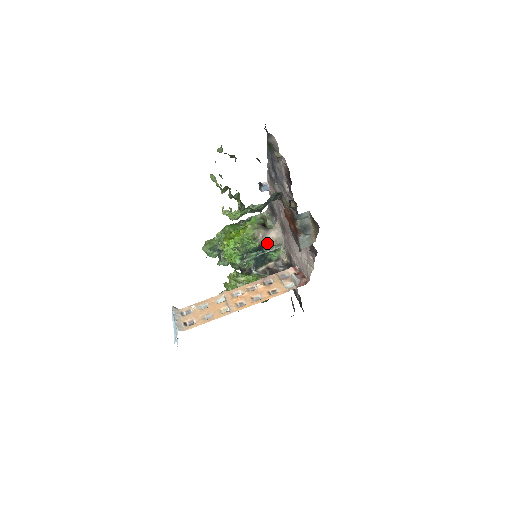
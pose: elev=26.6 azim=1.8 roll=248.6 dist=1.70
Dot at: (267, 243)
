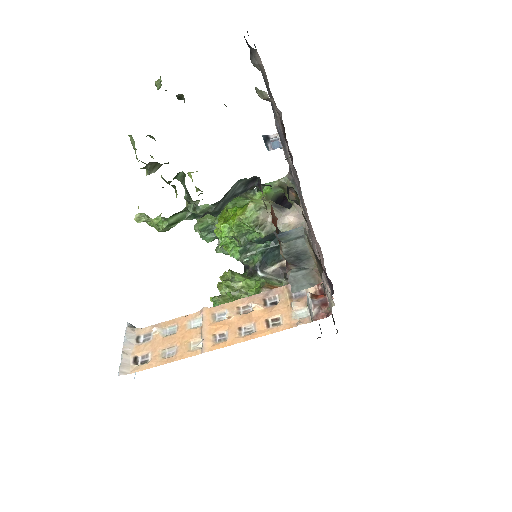
Dot at: (281, 231)
